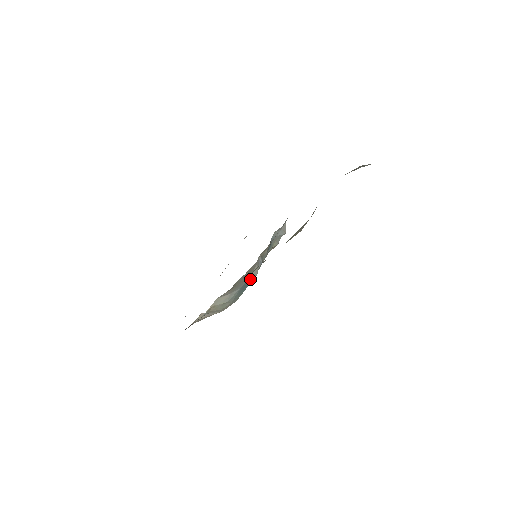
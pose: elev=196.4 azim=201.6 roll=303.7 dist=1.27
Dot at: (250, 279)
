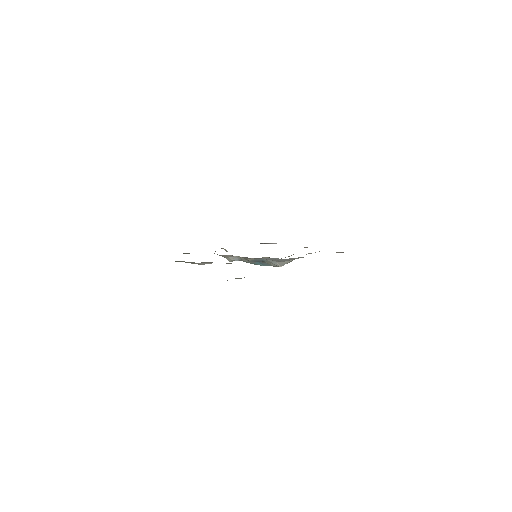
Dot at: (260, 263)
